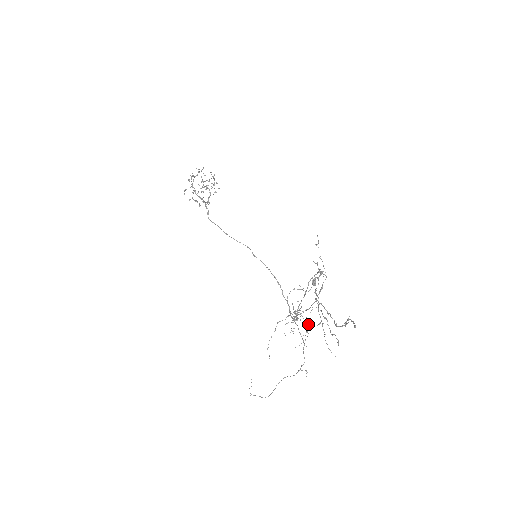
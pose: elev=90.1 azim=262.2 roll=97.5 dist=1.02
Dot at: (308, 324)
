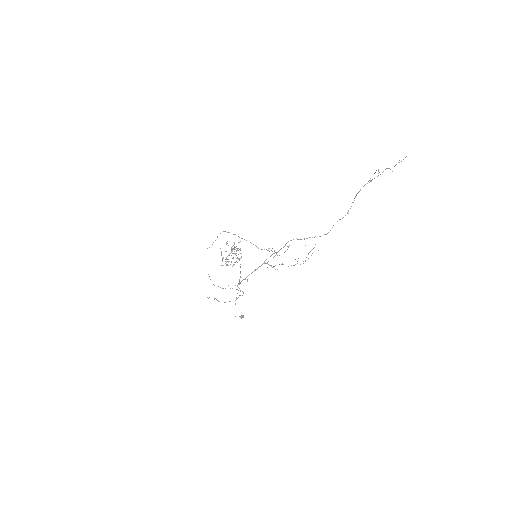
Dot at: occluded
